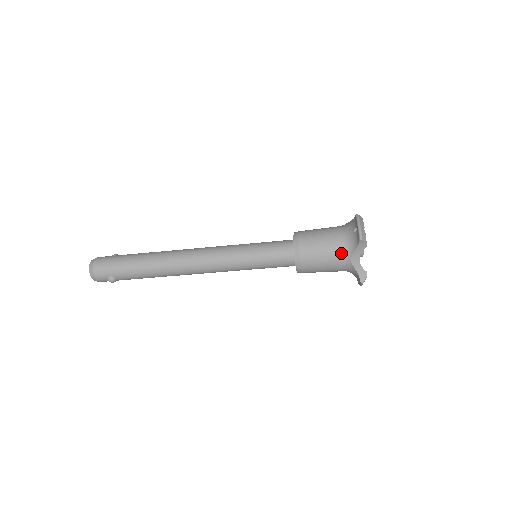
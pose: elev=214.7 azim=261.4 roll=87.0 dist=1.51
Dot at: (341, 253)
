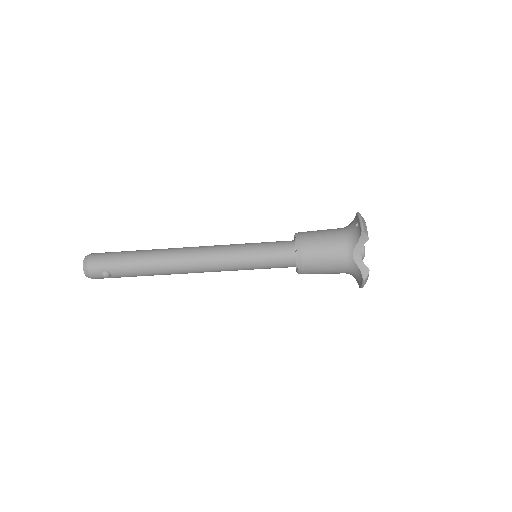
Dot at: (343, 248)
